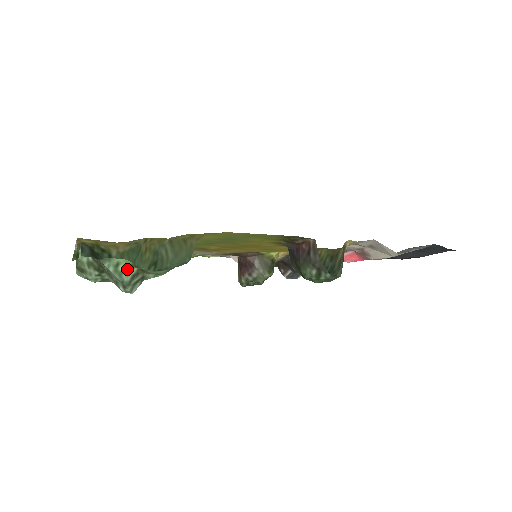
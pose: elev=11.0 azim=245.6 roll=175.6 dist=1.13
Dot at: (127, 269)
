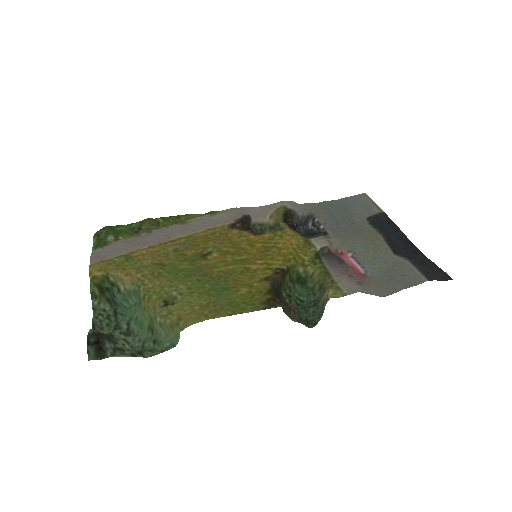
Dot at: (127, 355)
